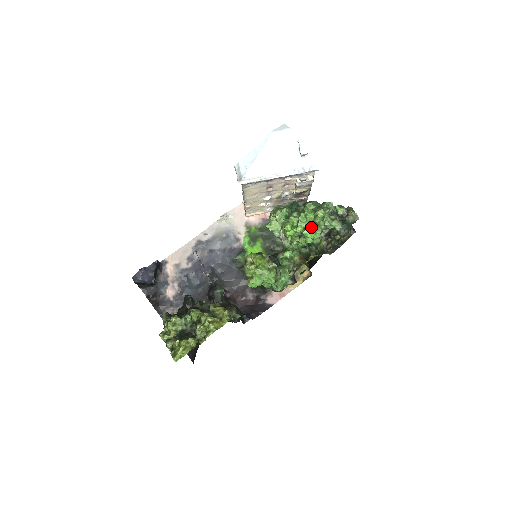
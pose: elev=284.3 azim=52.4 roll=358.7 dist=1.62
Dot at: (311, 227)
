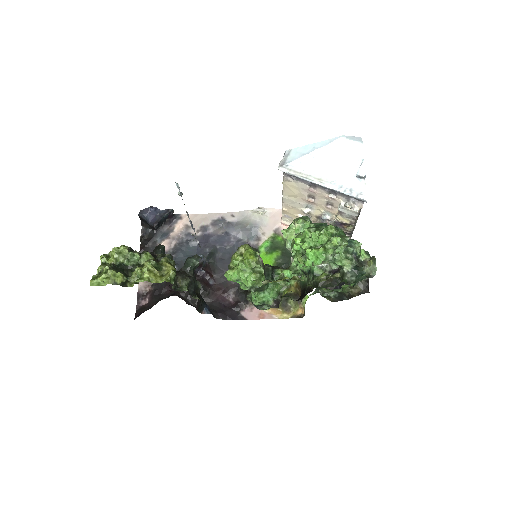
Dot at: (317, 249)
